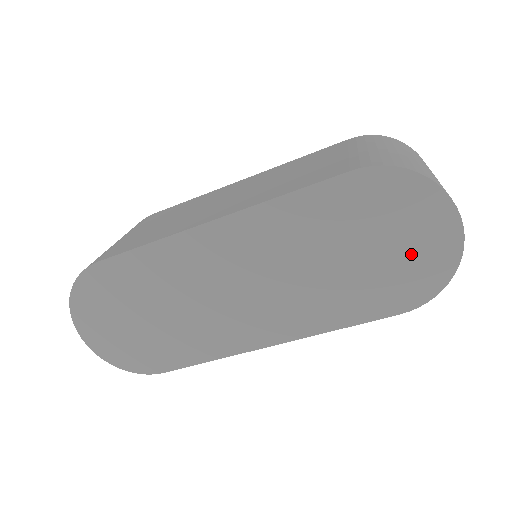
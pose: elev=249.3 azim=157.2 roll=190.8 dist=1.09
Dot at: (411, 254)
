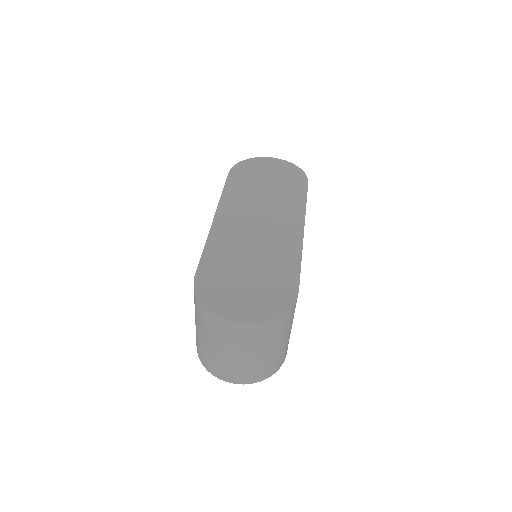
Dot at: (278, 171)
